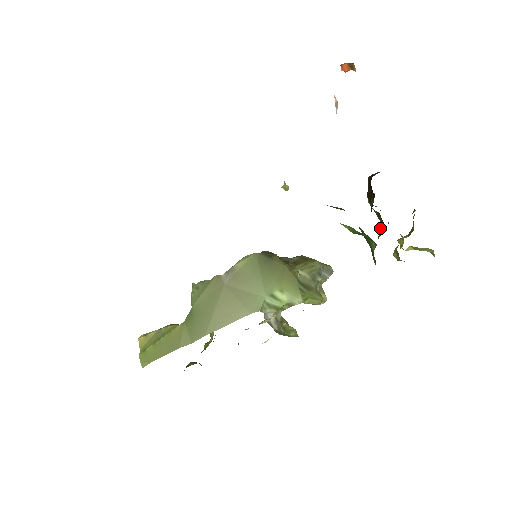
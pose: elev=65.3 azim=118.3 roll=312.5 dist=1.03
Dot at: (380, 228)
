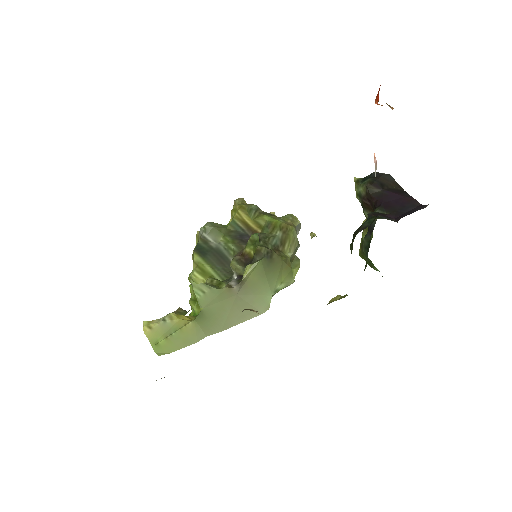
Dot at: occluded
